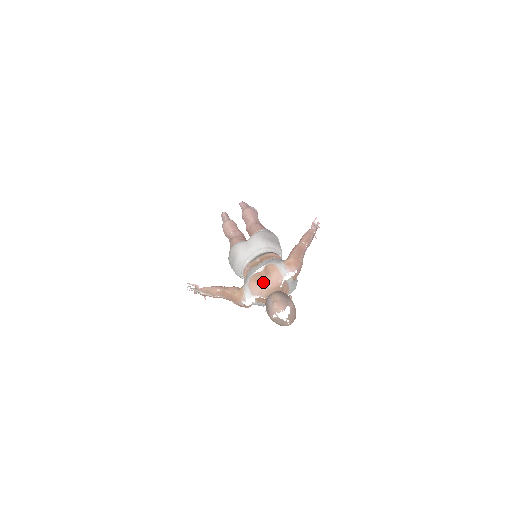
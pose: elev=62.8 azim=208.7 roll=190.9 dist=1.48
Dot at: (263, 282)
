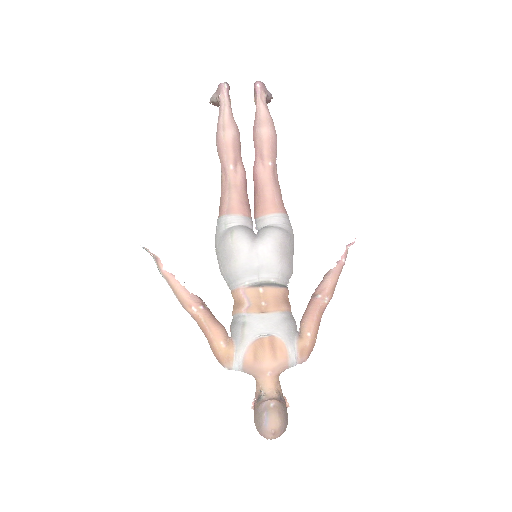
Dot at: (263, 363)
